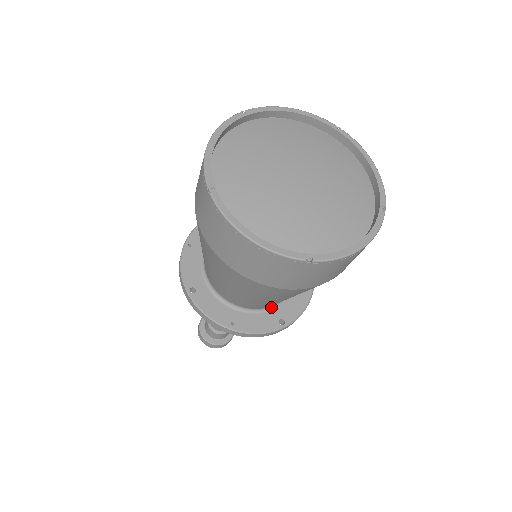
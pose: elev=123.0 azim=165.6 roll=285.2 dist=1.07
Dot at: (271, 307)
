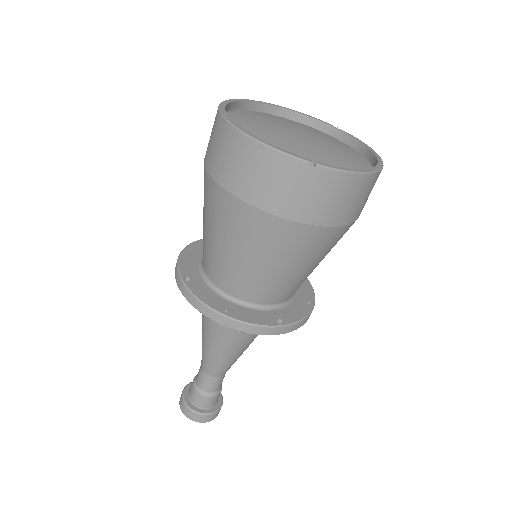
Dot at: (269, 307)
